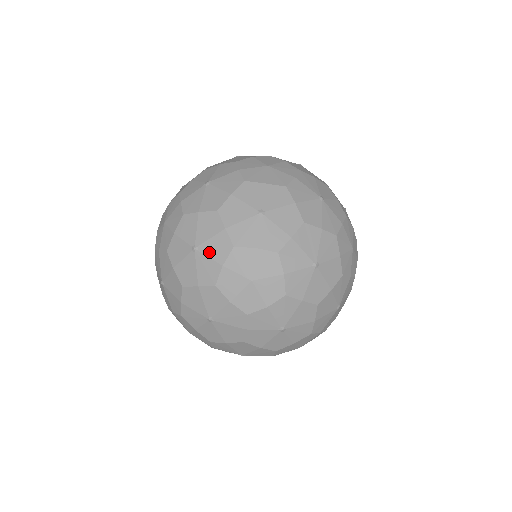
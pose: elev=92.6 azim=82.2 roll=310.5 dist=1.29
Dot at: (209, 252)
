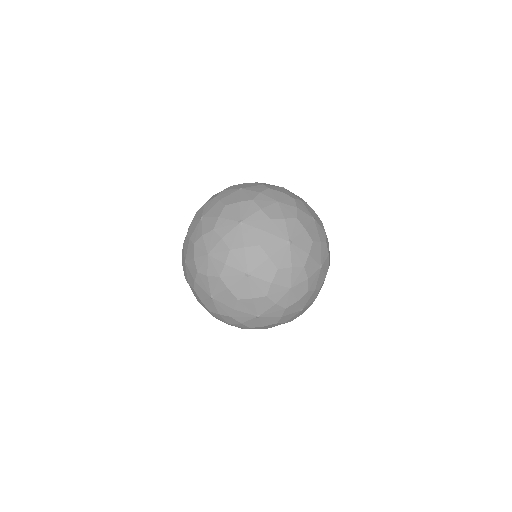
Dot at: (251, 189)
